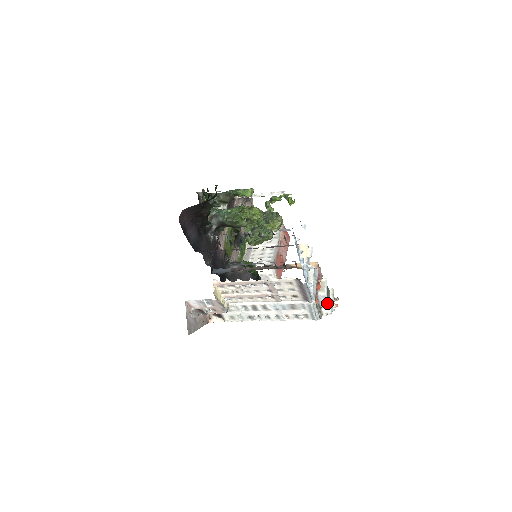
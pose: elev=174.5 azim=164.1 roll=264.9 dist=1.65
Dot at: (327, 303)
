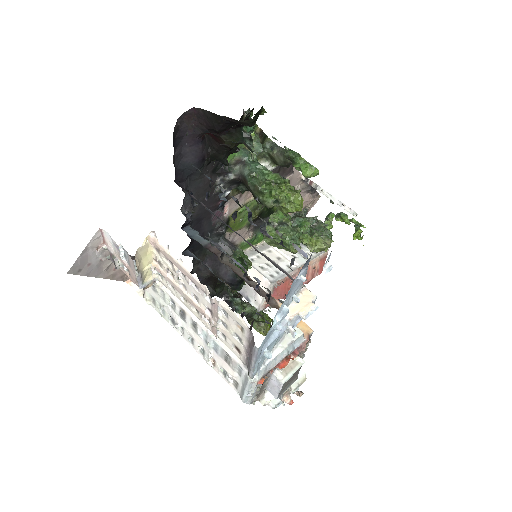
Dot at: (277, 393)
